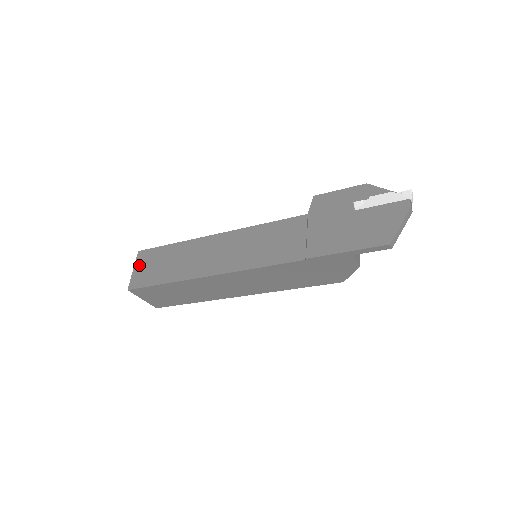
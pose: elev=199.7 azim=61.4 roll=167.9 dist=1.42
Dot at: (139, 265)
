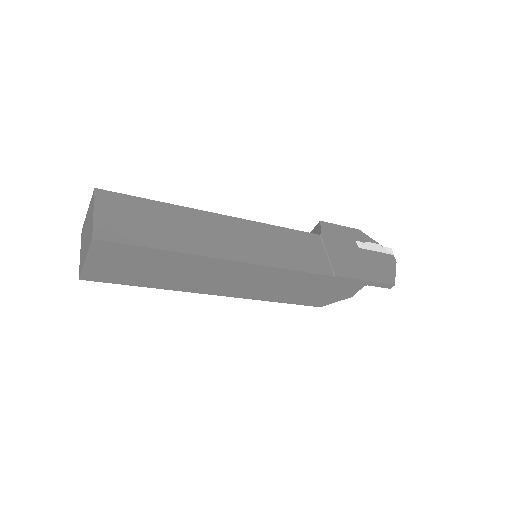
Dot at: (105, 209)
